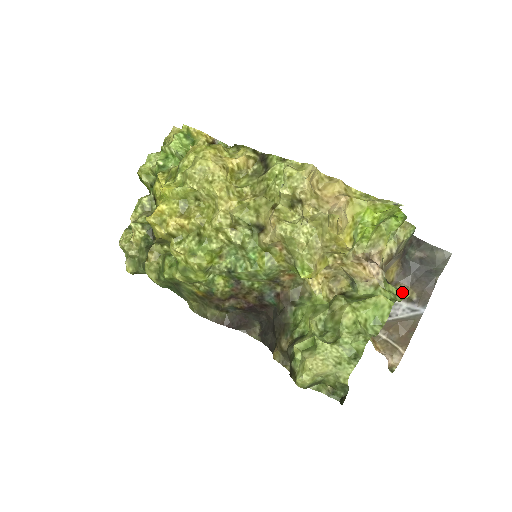
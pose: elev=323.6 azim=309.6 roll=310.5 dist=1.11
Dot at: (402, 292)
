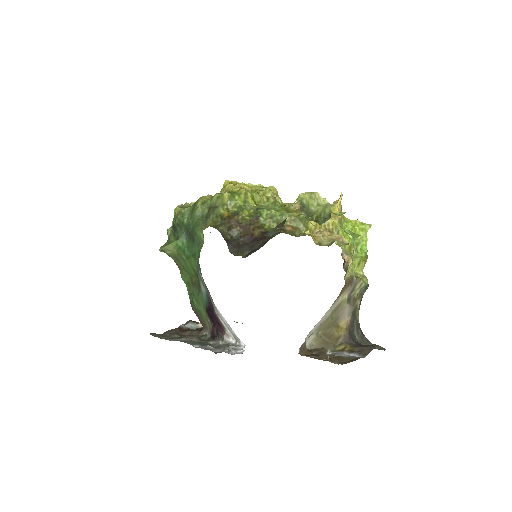
Dot at: occluded
